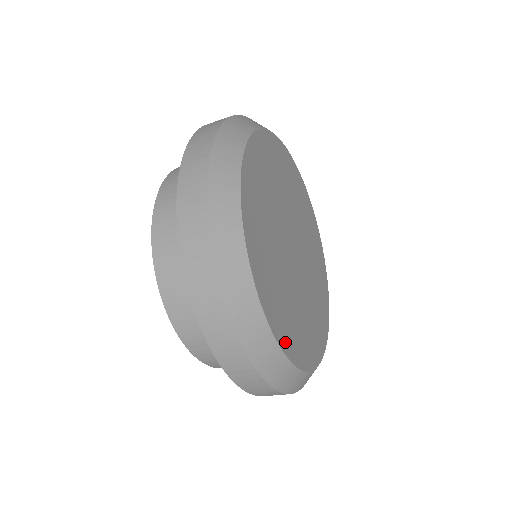
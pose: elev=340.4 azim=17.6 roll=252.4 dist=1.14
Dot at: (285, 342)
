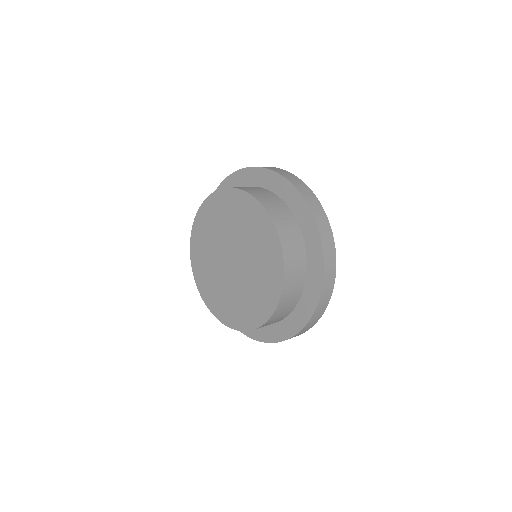
Dot at: occluded
